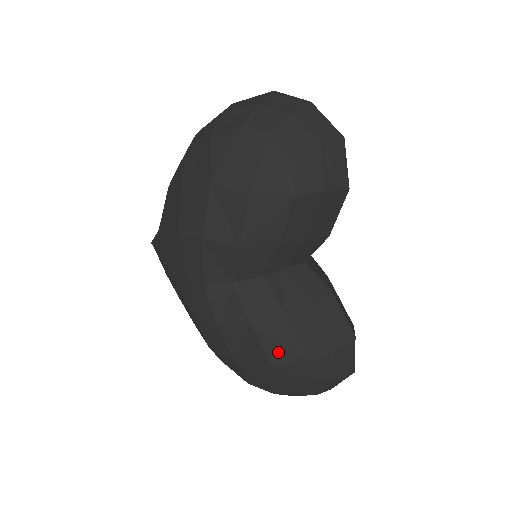
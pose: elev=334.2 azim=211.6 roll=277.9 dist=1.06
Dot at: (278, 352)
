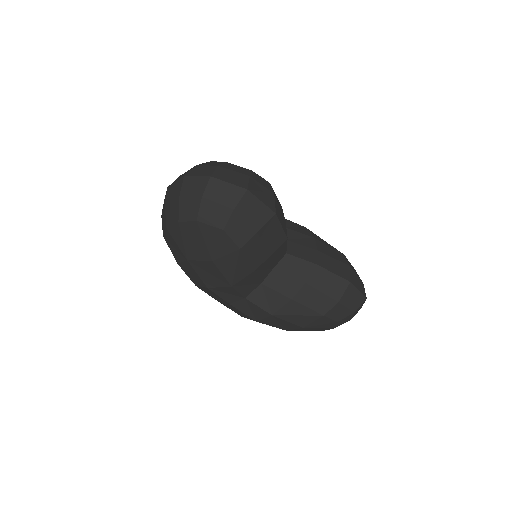
Dot at: (301, 320)
